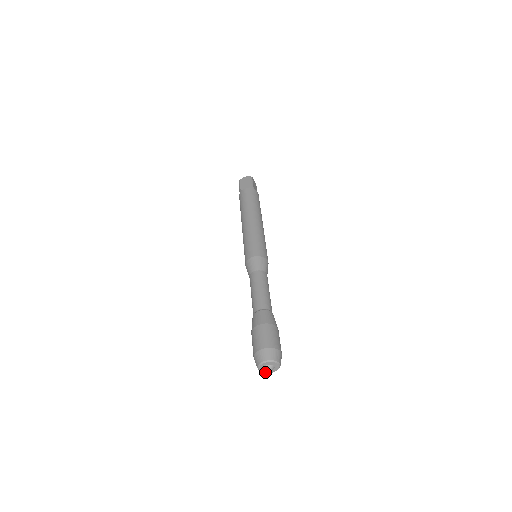
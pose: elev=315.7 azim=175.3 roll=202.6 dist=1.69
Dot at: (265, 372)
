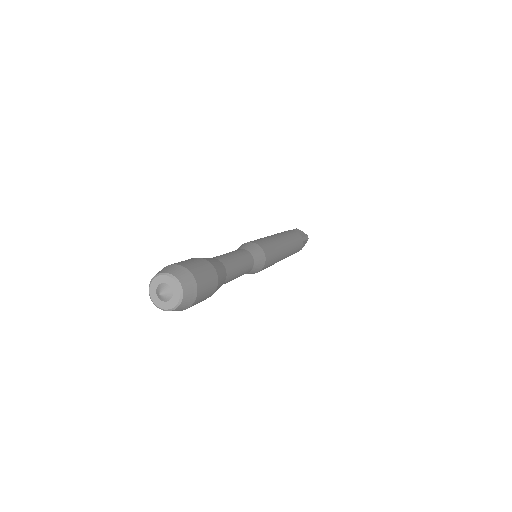
Dot at: (167, 307)
